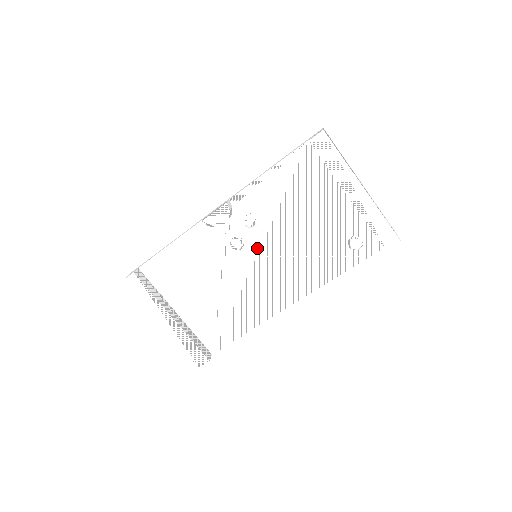
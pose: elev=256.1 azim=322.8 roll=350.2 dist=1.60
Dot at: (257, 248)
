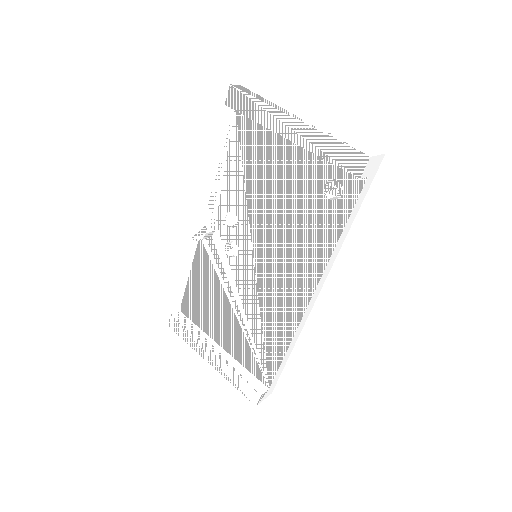
Dot at: (250, 246)
